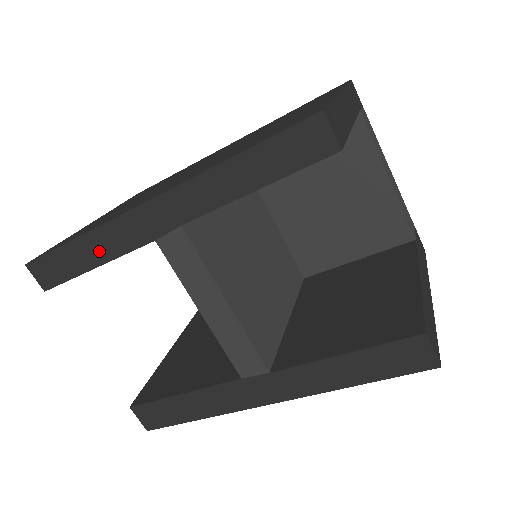
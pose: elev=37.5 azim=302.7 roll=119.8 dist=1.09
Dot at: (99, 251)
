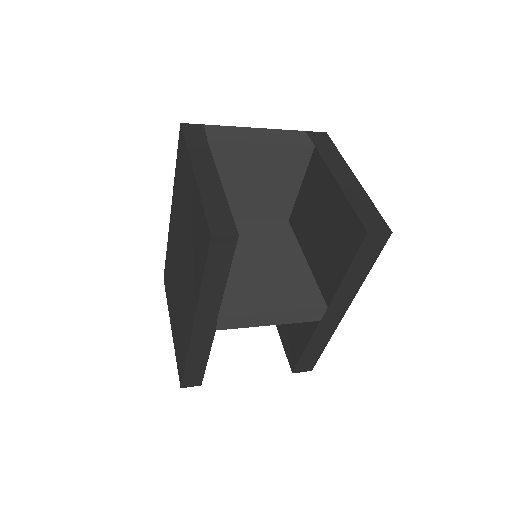
Dot at: (201, 355)
